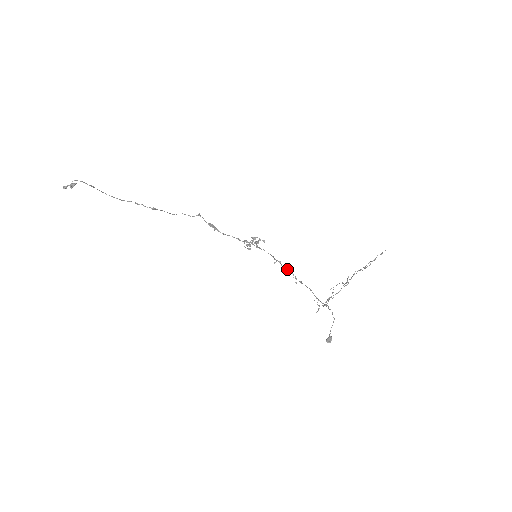
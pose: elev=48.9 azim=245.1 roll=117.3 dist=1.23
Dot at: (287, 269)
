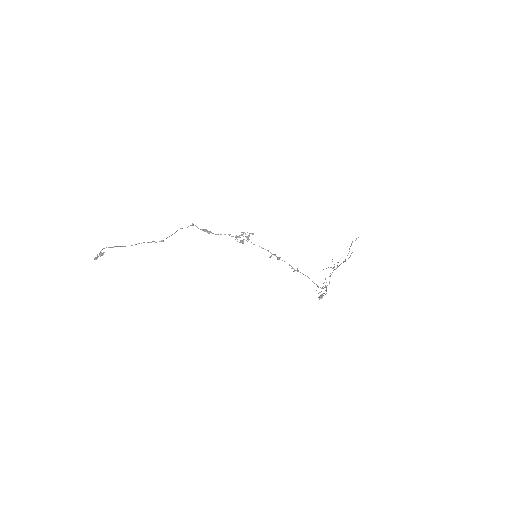
Dot at: occluded
